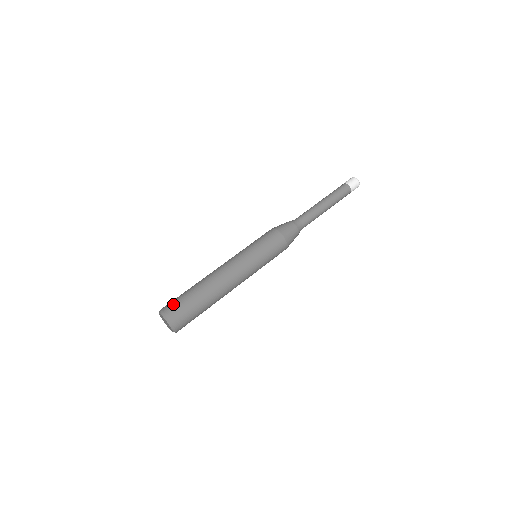
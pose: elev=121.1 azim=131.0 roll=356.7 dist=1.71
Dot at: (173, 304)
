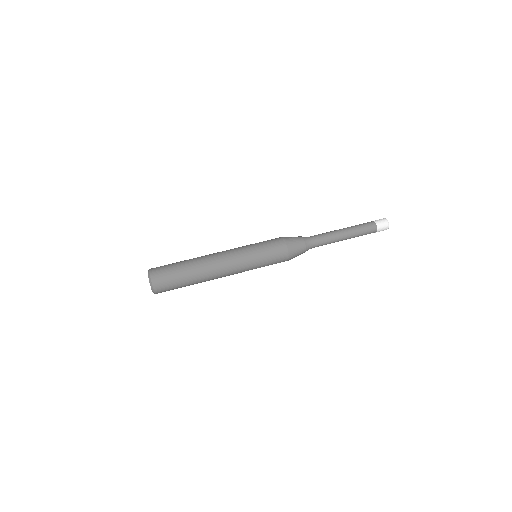
Dot at: (161, 266)
